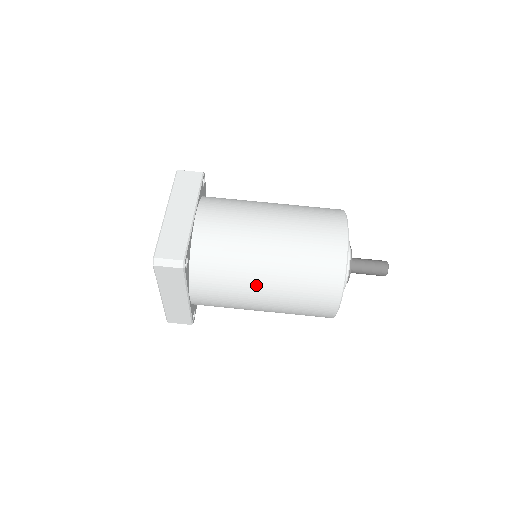
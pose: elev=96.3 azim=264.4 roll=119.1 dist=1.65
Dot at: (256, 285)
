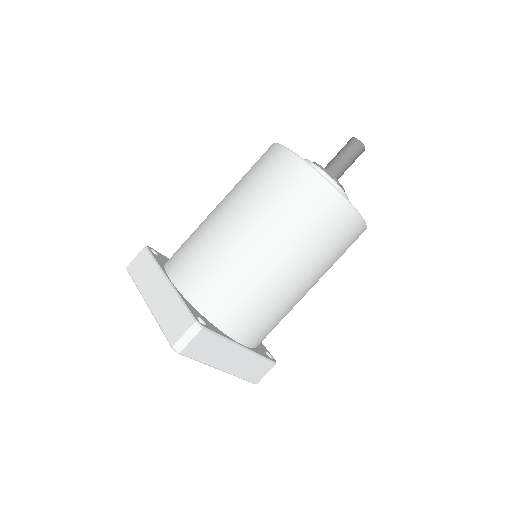
Dot at: (275, 274)
